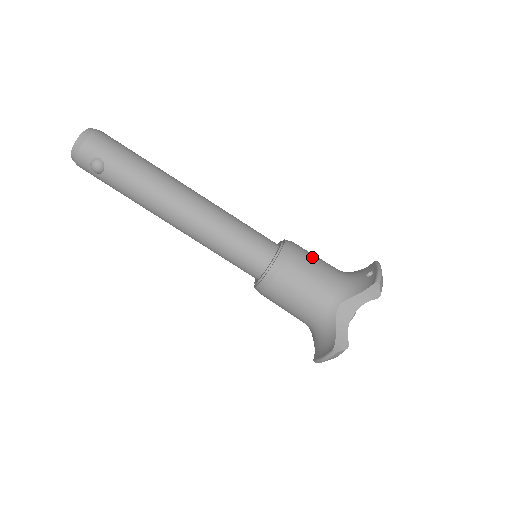
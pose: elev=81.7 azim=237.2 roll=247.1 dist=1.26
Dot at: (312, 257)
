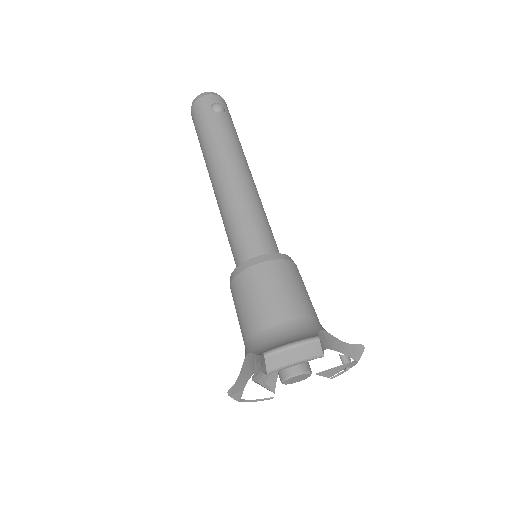
Dot at: occluded
